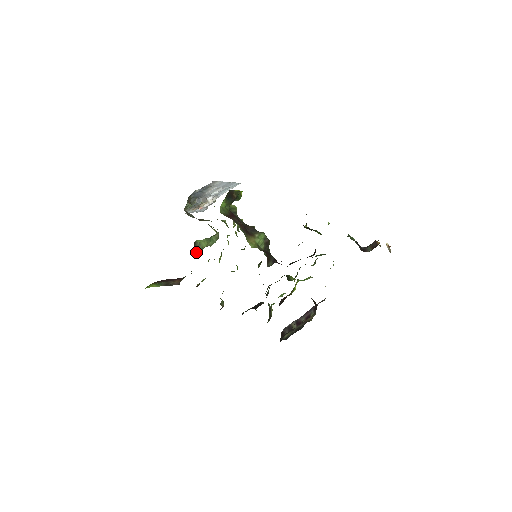
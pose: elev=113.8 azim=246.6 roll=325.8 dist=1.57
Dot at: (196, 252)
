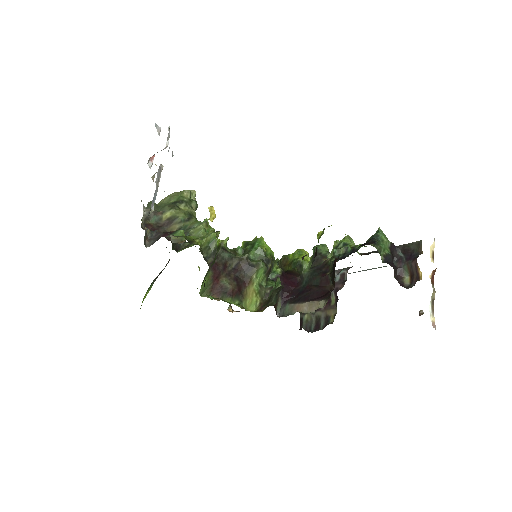
Dot at: occluded
